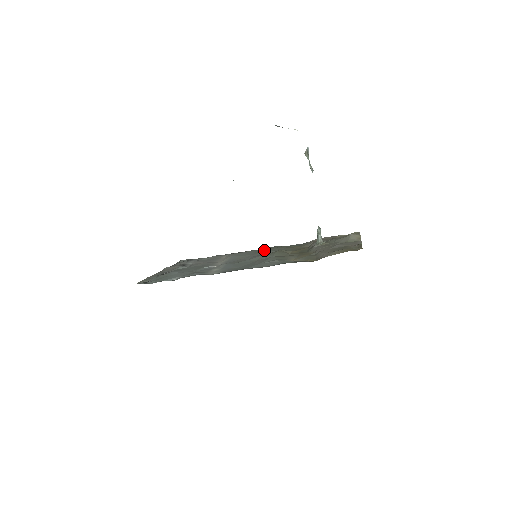
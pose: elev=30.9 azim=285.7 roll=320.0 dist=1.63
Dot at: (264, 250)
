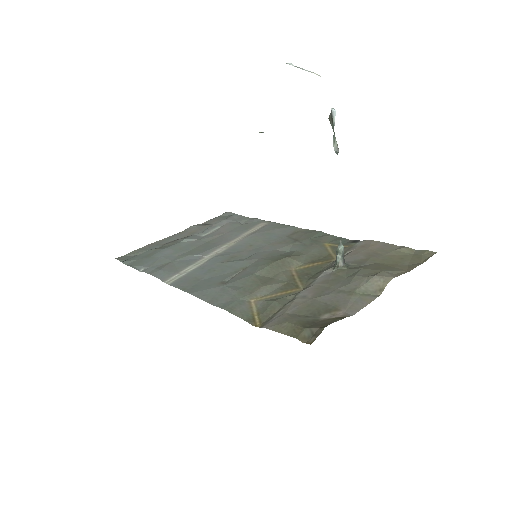
Dot at: (296, 237)
